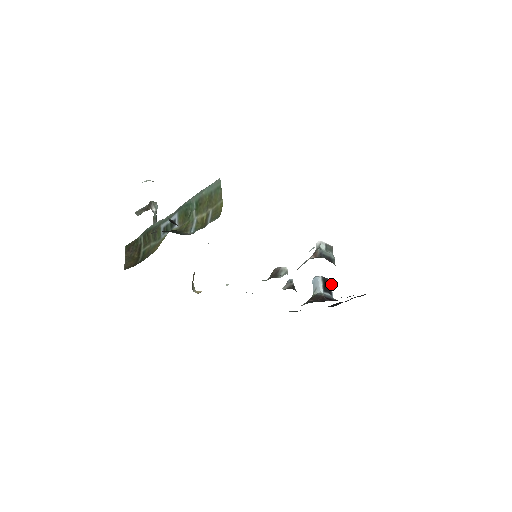
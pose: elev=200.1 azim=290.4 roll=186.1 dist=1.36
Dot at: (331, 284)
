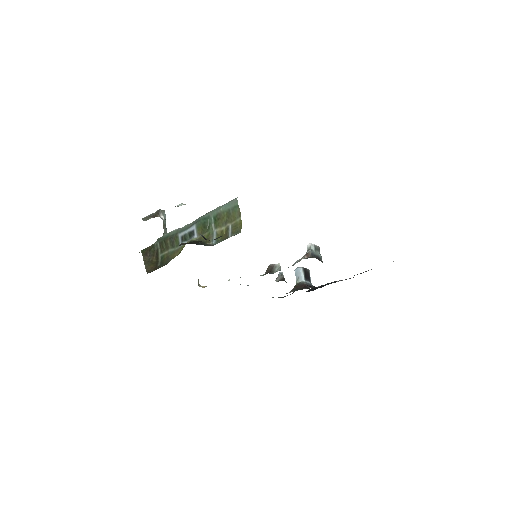
Dot at: (309, 273)
